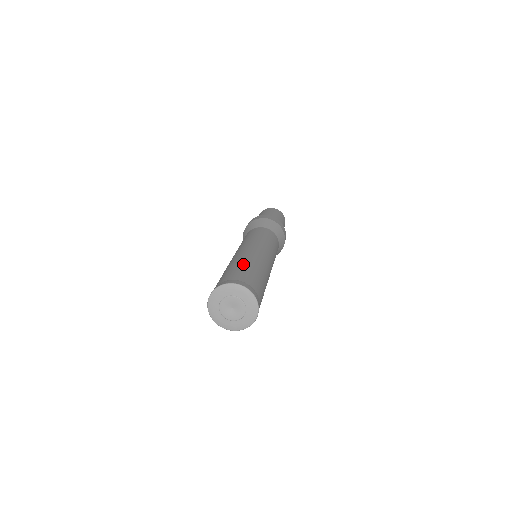
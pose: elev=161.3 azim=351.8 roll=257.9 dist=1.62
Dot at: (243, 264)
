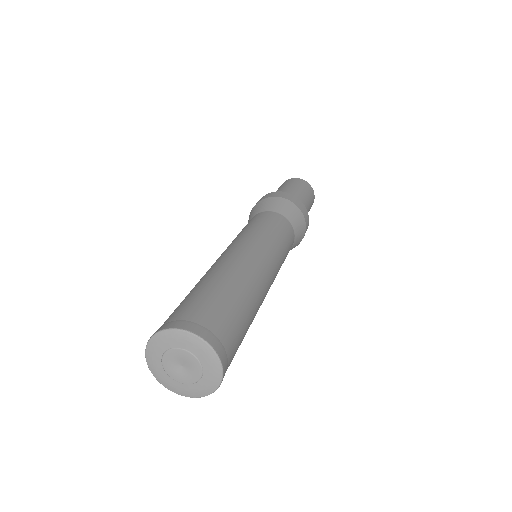
Dot at: (203, 285)
